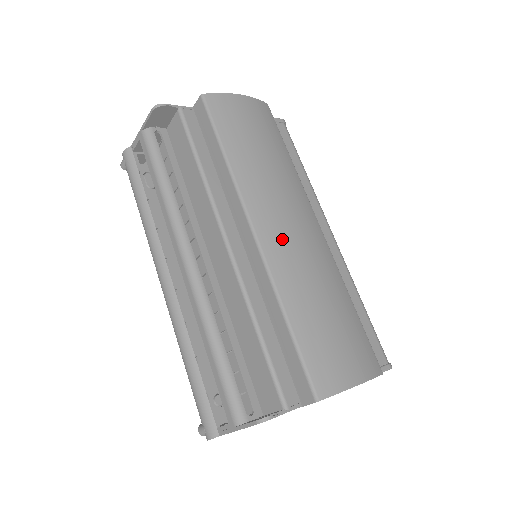
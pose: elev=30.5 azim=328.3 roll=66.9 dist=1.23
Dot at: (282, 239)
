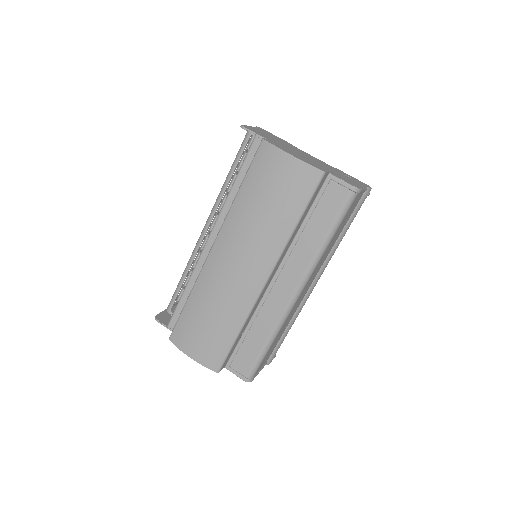
Dot at: (220, 266)
